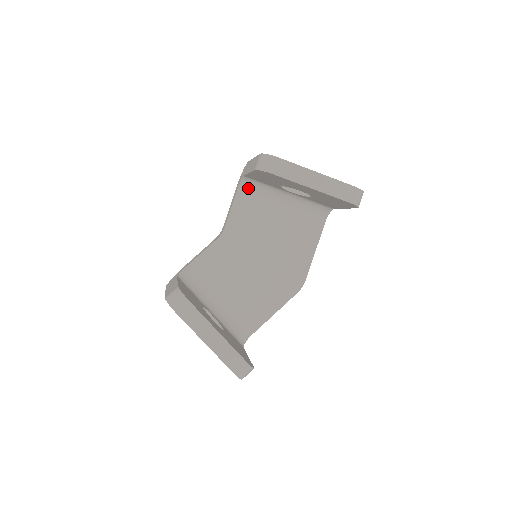
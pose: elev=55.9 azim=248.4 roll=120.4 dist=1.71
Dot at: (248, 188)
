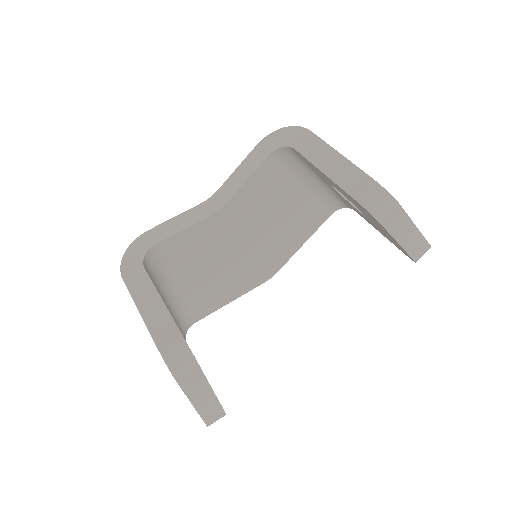
Dot at: (282, 157)
